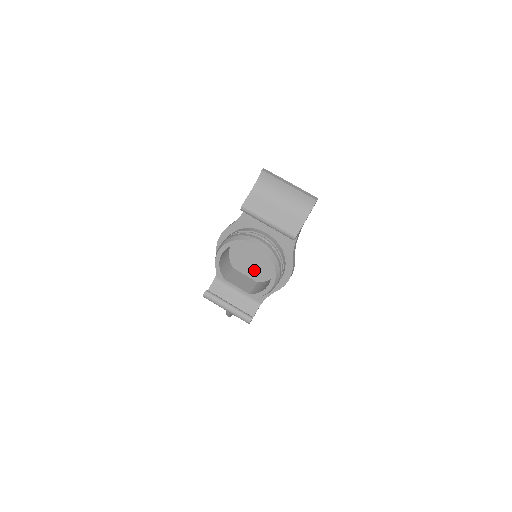
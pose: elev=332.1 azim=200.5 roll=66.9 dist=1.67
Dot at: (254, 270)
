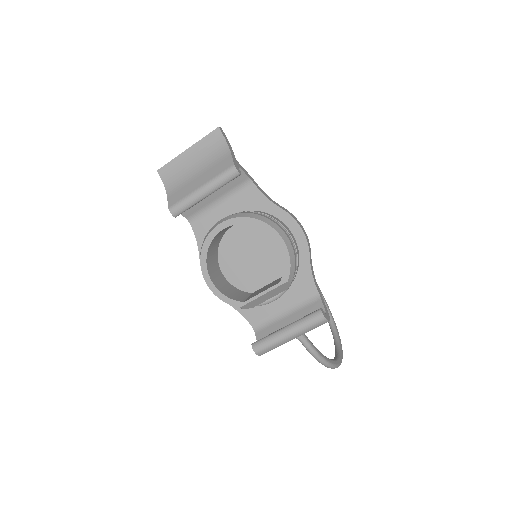
Dot at: (267, 267)
